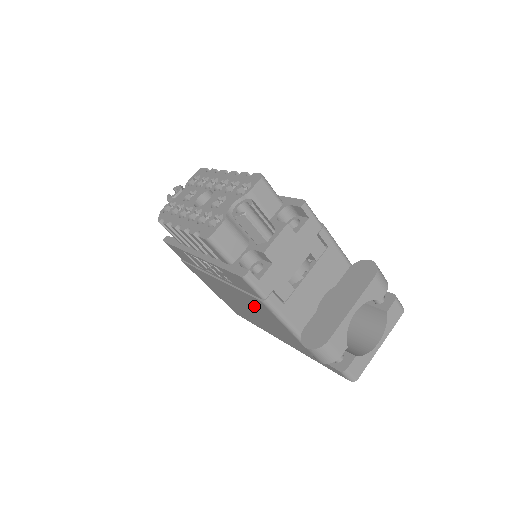
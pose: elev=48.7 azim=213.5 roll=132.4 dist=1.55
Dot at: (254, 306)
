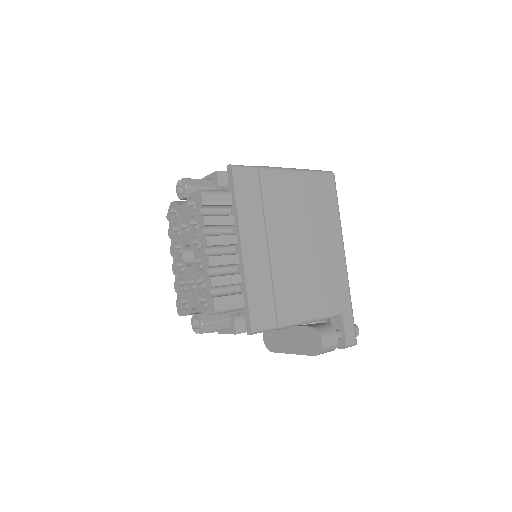
Dot at: occluded
